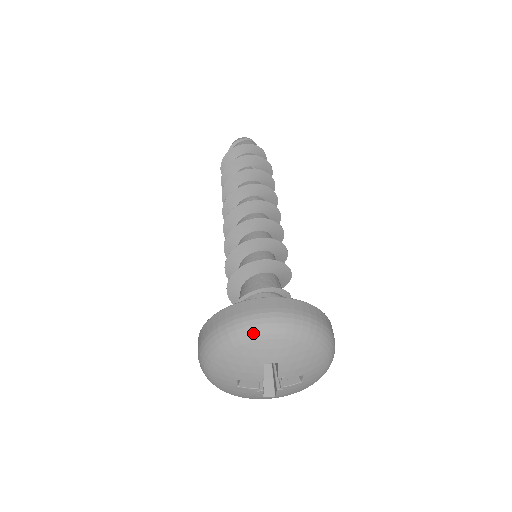
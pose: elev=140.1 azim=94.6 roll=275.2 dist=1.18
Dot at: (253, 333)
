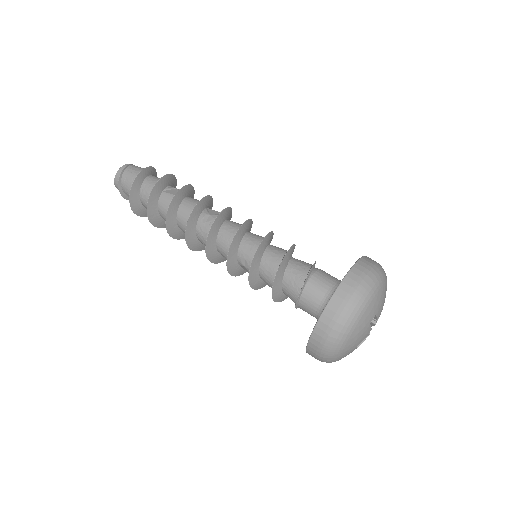
Dot at: (356, 317)
